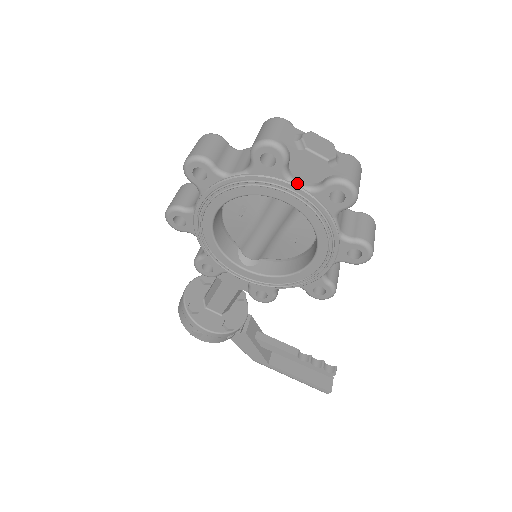
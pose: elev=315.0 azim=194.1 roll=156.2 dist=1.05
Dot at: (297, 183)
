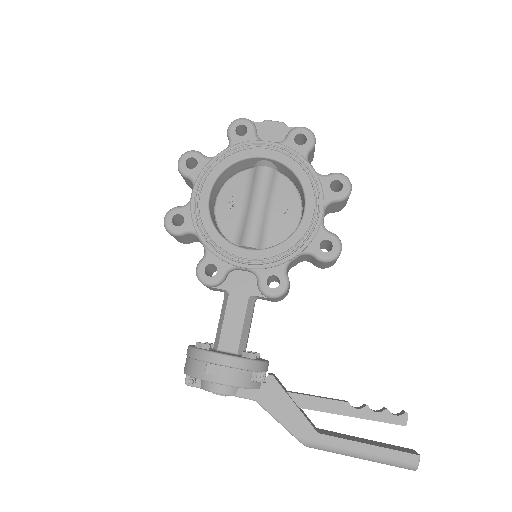
Dot at: (268, 141)
